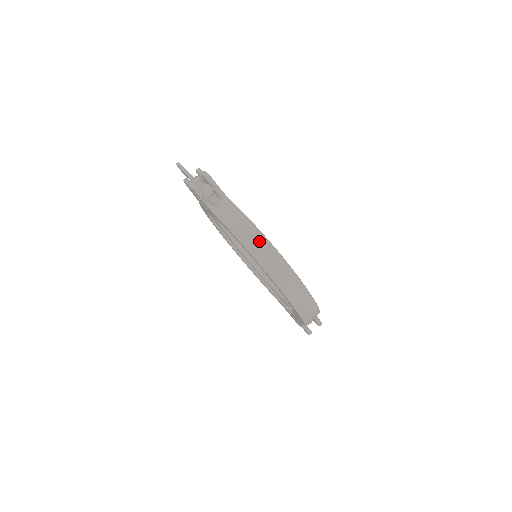
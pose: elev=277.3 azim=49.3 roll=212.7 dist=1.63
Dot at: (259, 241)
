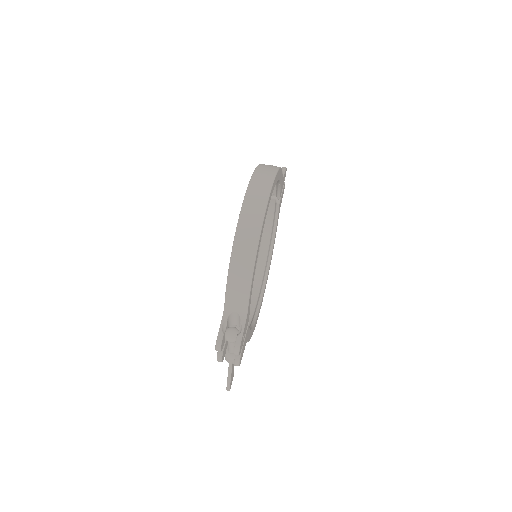
Dot at: (272, 167)
